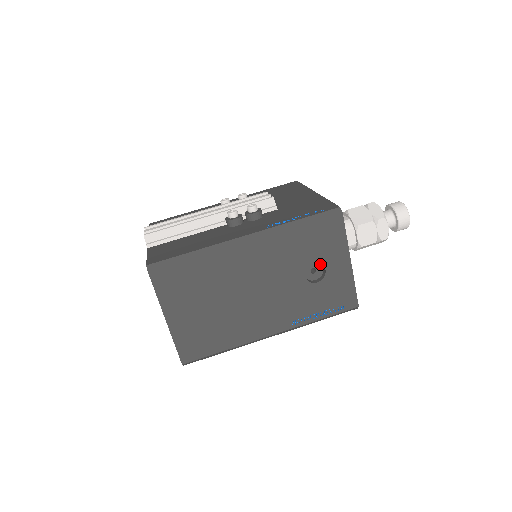
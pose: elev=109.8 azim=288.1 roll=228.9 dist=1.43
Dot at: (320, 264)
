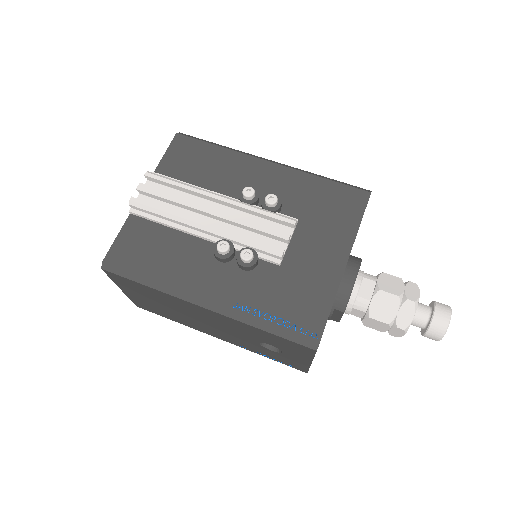
Dot at: occluded
